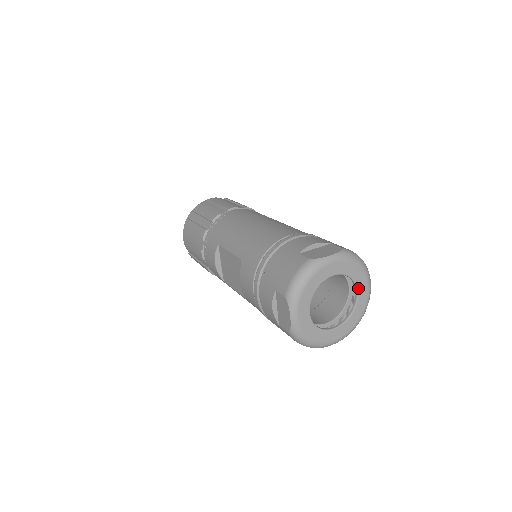
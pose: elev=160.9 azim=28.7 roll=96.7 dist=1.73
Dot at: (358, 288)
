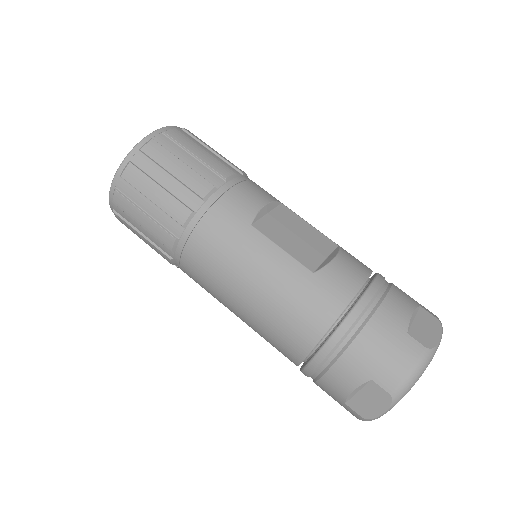
Dot at: occluded
